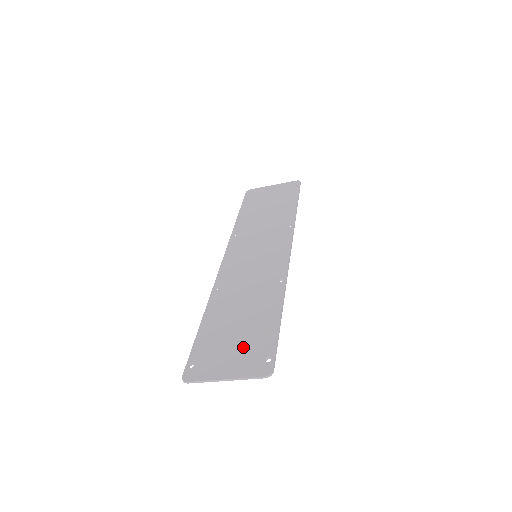
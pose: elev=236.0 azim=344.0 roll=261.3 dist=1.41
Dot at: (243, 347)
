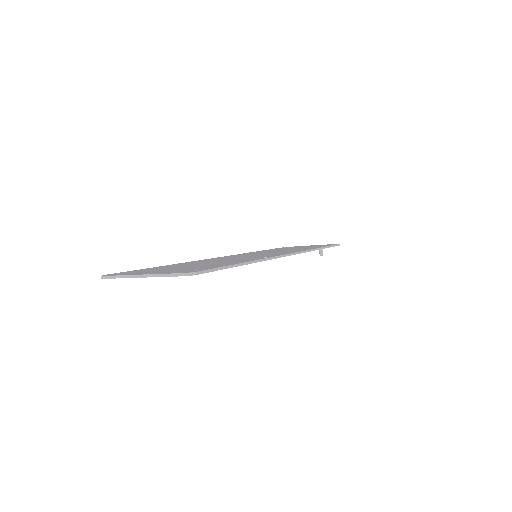
Dot at: (183, 268)
